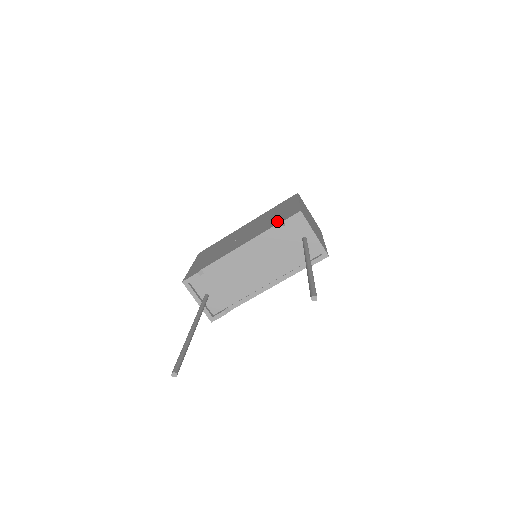
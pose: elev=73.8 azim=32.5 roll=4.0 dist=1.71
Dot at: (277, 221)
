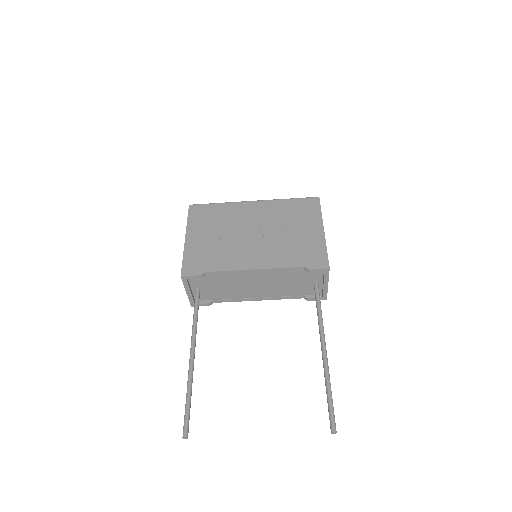
Dot at: (300, 258)
